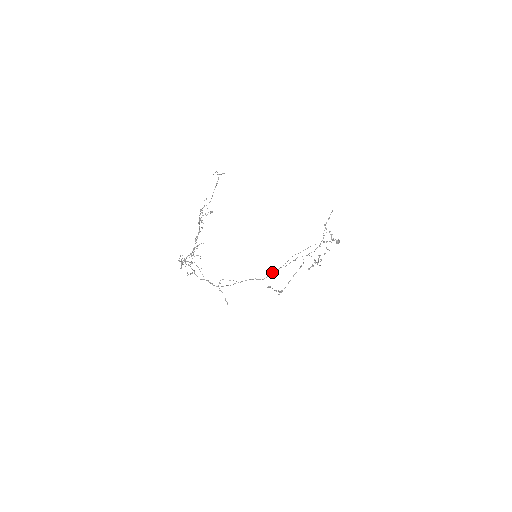
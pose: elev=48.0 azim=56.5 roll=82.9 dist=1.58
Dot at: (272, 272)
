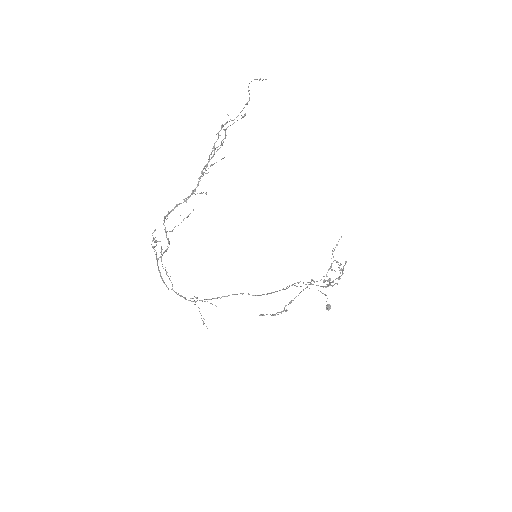
Dot at: occluded
